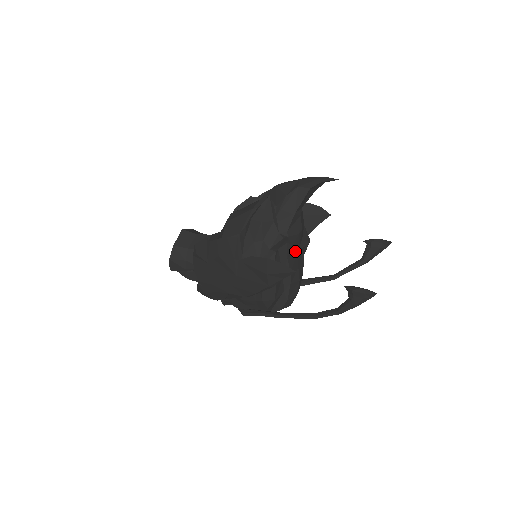
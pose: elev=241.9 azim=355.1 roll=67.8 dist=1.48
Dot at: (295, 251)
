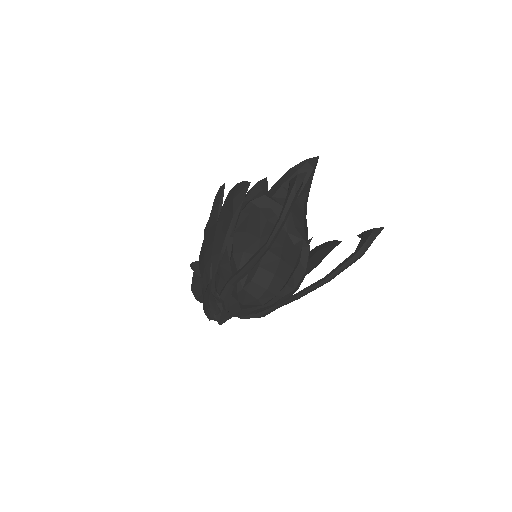
Dot at: occluded
